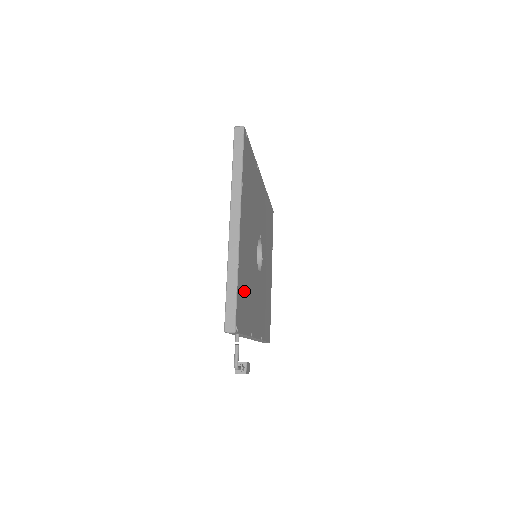
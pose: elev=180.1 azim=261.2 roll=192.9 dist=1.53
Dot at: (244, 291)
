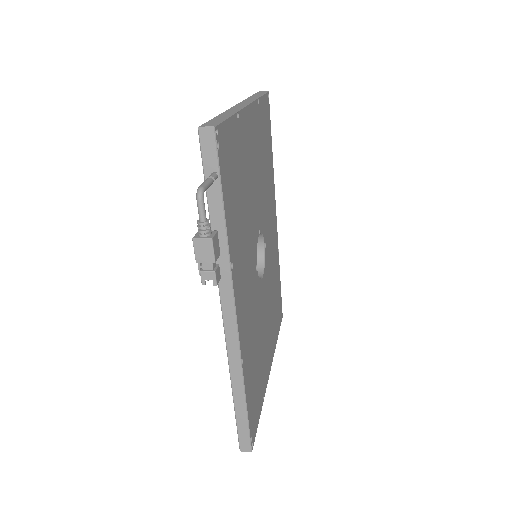
Dot at: (236, 170)
